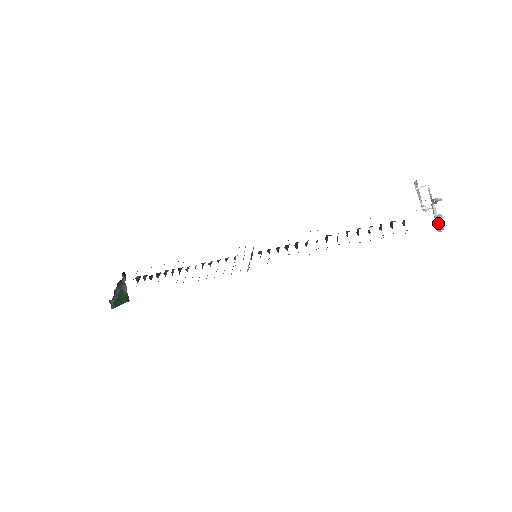
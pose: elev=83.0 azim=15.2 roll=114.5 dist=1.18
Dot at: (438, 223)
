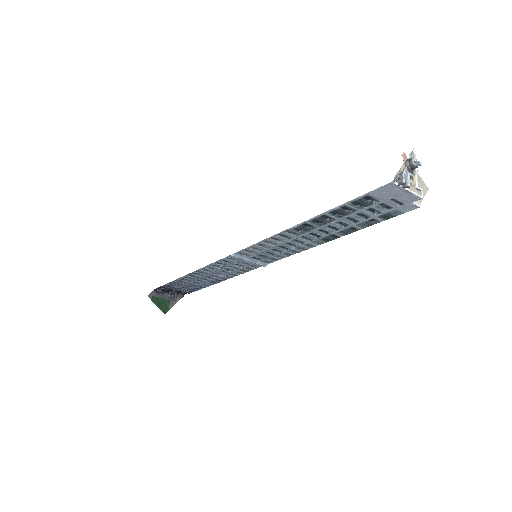
Dot at: (400, 174)
